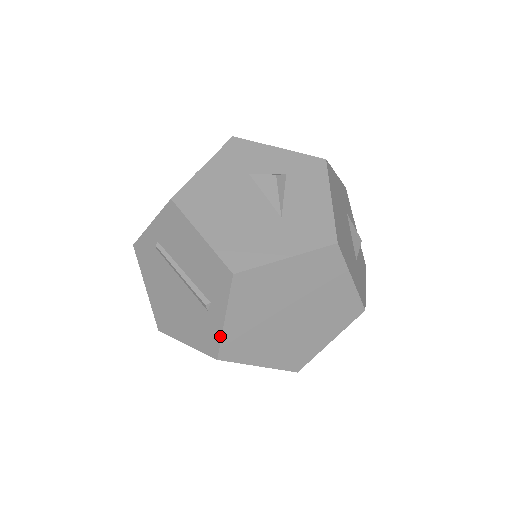
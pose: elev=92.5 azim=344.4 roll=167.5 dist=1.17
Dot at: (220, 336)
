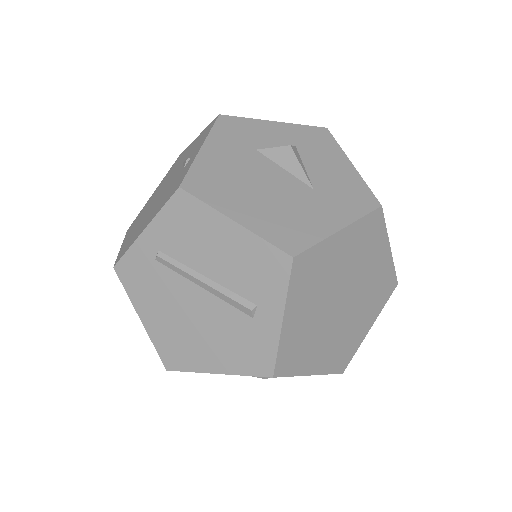
Dot at: (276, 345)
